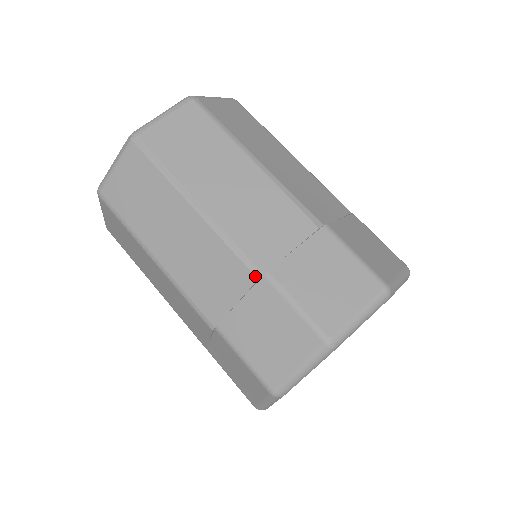
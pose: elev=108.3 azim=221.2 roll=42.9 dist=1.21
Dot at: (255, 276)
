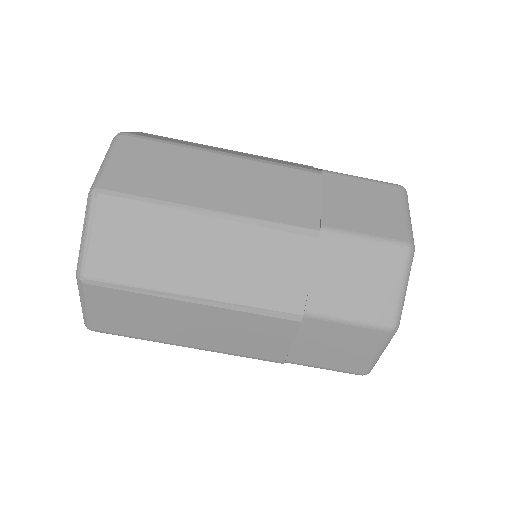
Dot at: (297, 321)
